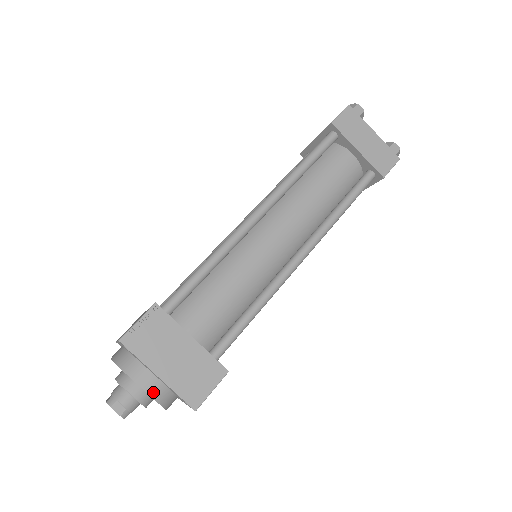
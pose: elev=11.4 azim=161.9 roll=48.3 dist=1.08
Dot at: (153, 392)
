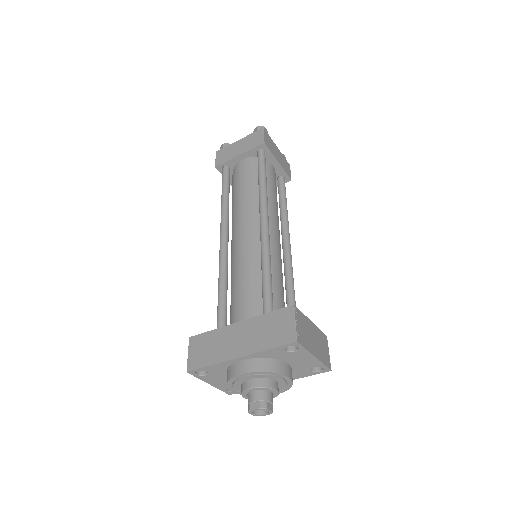
Dot at: (292, 378)
